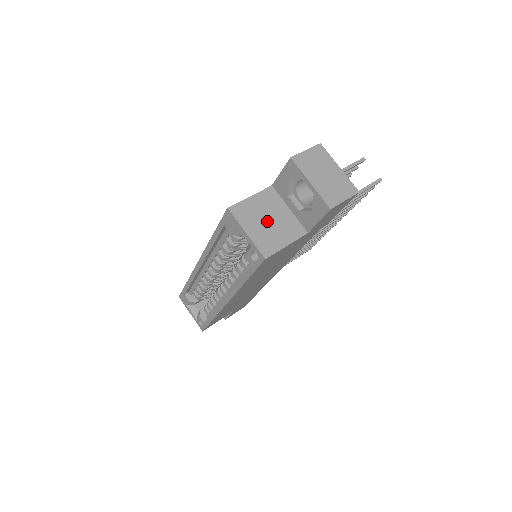
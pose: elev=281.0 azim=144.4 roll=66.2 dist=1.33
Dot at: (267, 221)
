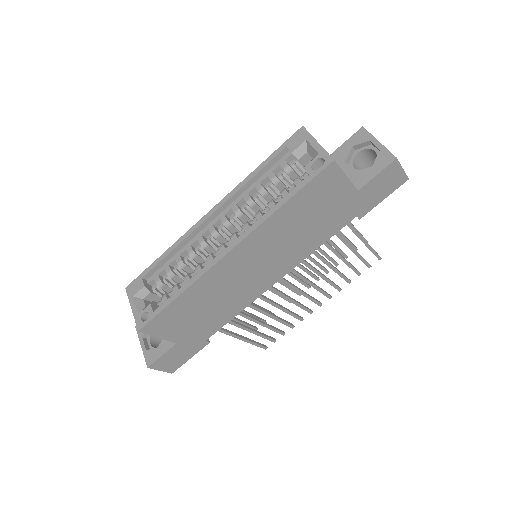
Dot at: occluded
